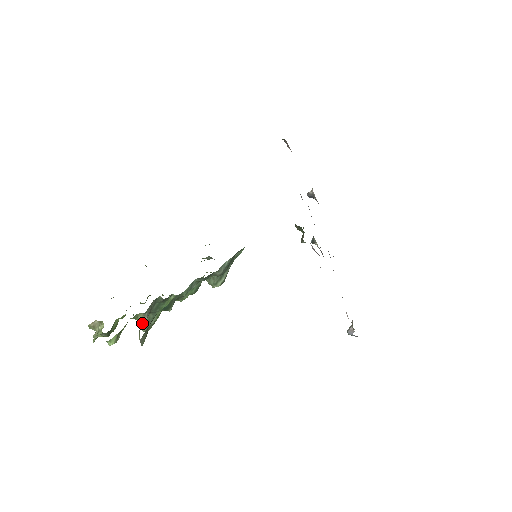
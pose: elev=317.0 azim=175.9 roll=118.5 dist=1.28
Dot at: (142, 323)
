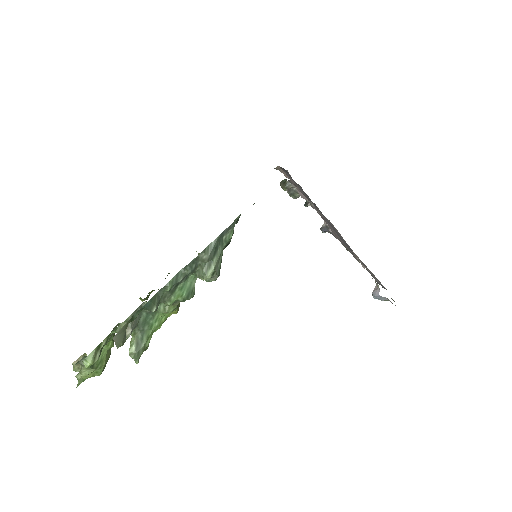
Dot at: occluded
